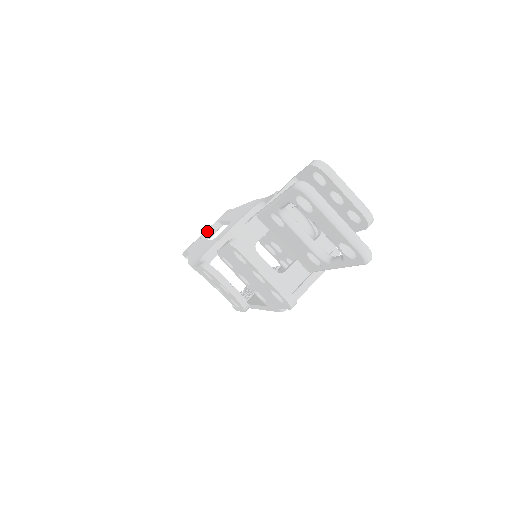
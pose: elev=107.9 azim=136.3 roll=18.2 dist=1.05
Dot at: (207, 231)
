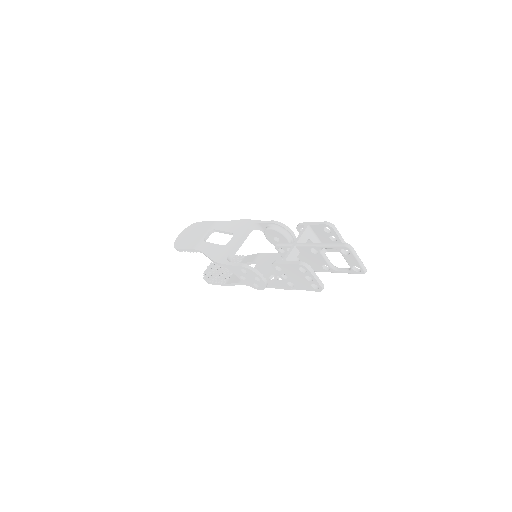
Dot at: (206, 236)
